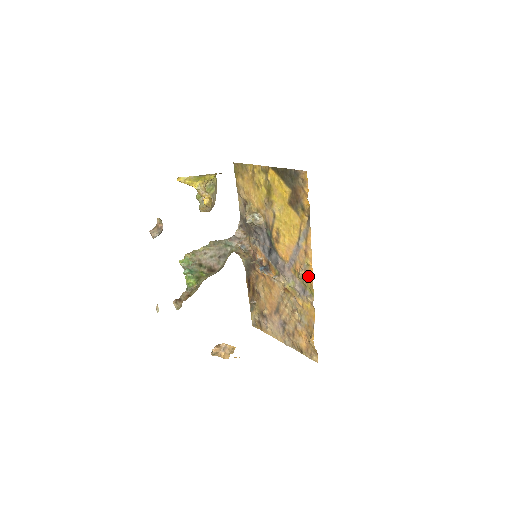
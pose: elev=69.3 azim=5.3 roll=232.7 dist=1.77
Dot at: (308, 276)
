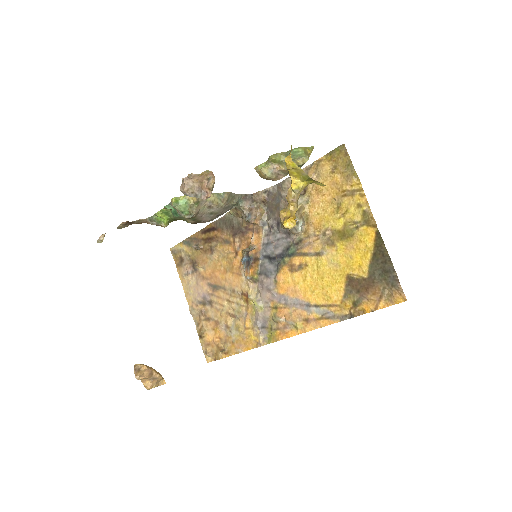
Dot at: (284, 331)
